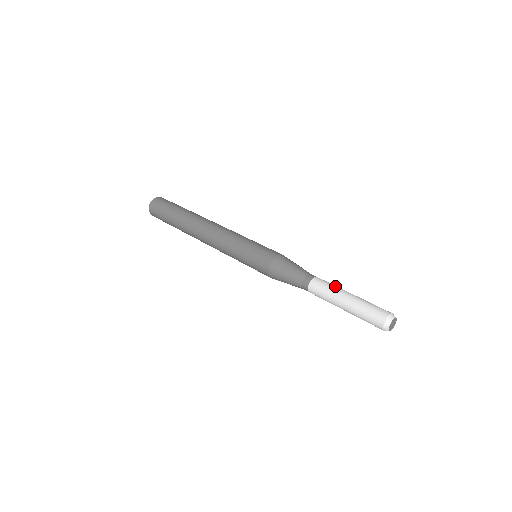
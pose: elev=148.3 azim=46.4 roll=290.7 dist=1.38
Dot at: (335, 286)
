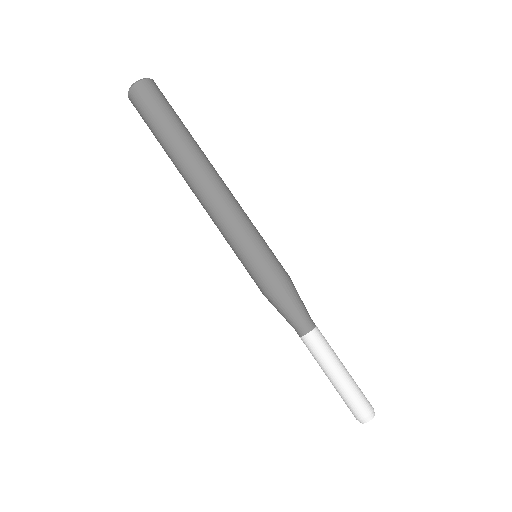
Dot at: (325, 356)
